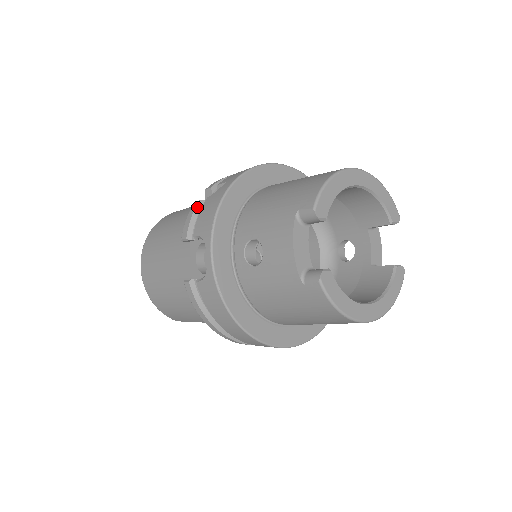
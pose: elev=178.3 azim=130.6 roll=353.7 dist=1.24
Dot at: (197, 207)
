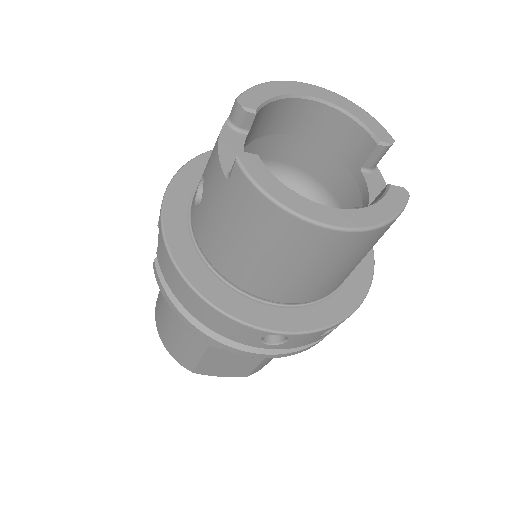
Dot at: occluded
